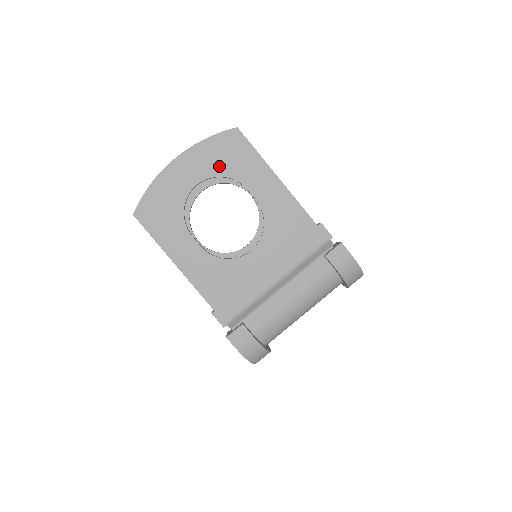
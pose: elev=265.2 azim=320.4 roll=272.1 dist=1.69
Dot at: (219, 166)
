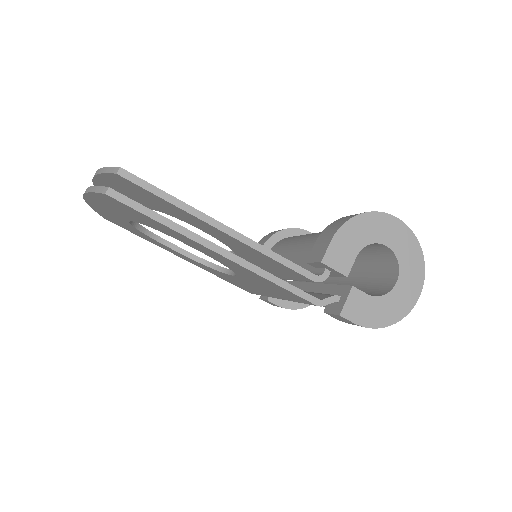
Dot at: (131, 217)
